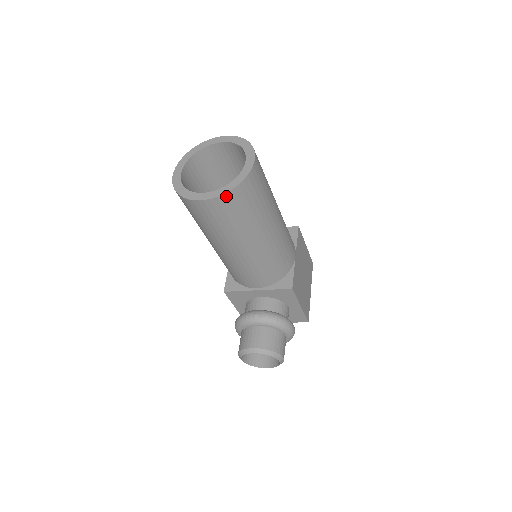
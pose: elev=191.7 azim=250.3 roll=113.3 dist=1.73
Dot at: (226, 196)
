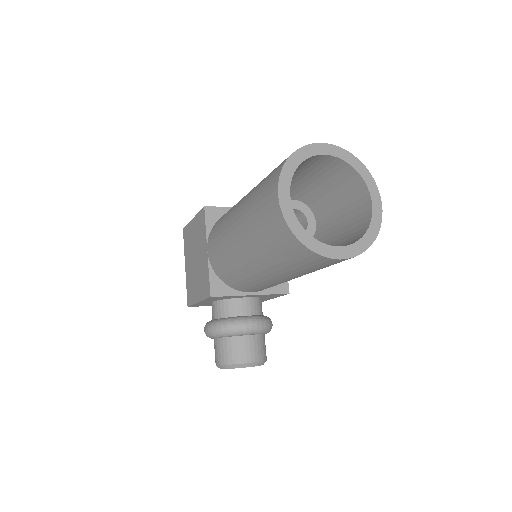
Dot at: (360, 253)
